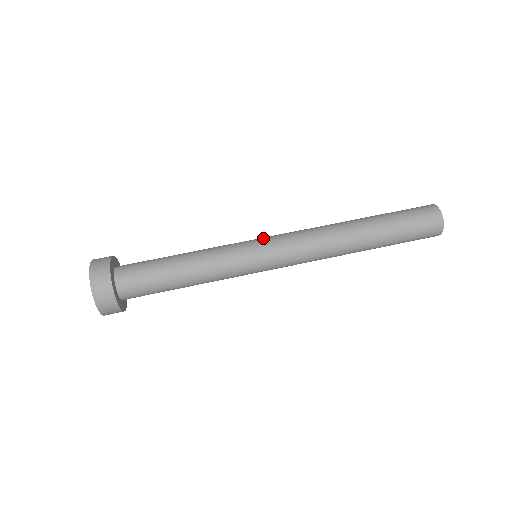
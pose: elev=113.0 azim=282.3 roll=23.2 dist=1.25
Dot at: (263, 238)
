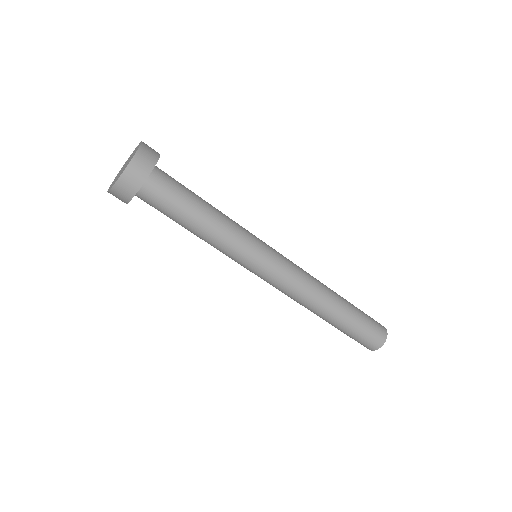
Dot at: (272, 259)
